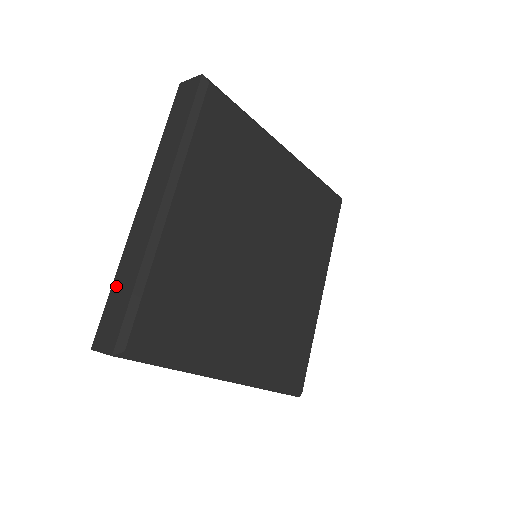
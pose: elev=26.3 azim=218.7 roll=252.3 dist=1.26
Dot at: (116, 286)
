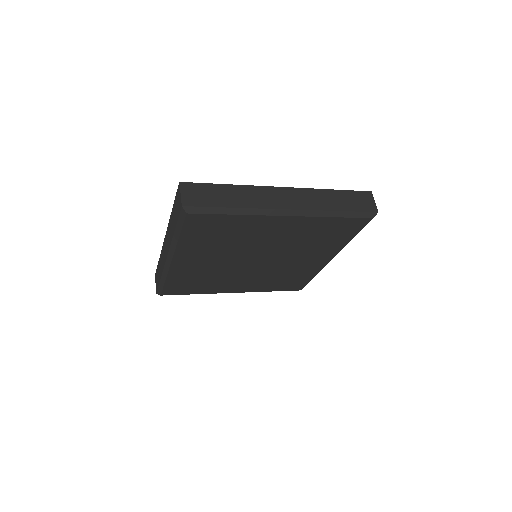
Dot at: (159, 264)
